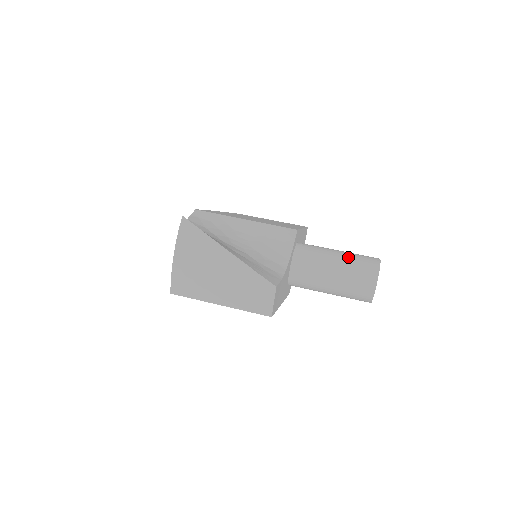
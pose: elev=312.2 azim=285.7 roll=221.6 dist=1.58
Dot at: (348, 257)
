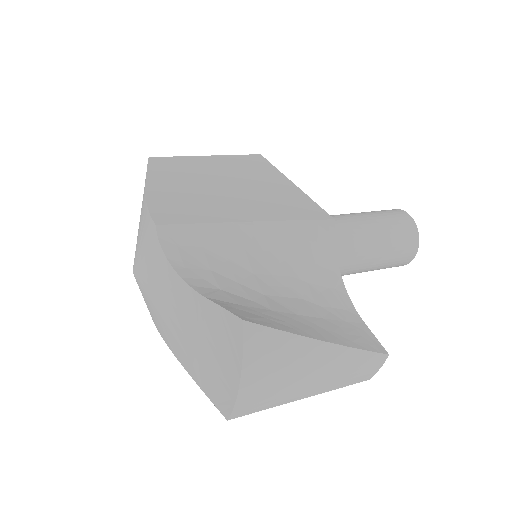
Dot at: (383, 228)
